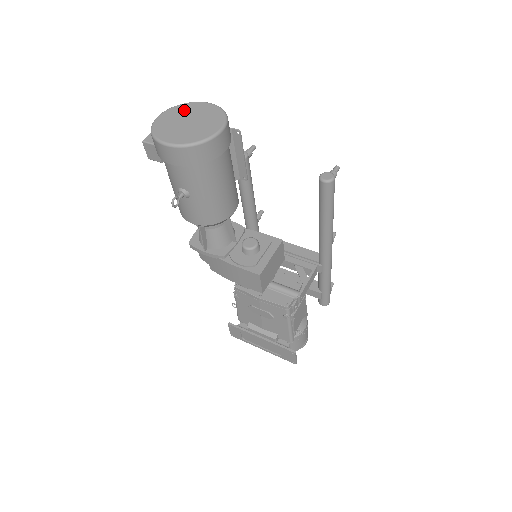
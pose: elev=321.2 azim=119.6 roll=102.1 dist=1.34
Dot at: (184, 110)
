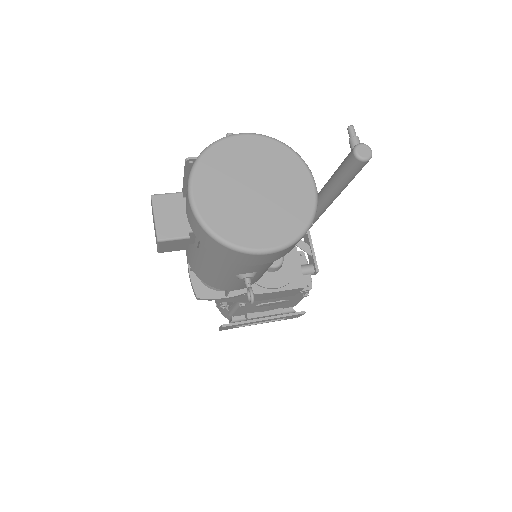
Dot at: (222, 167)
